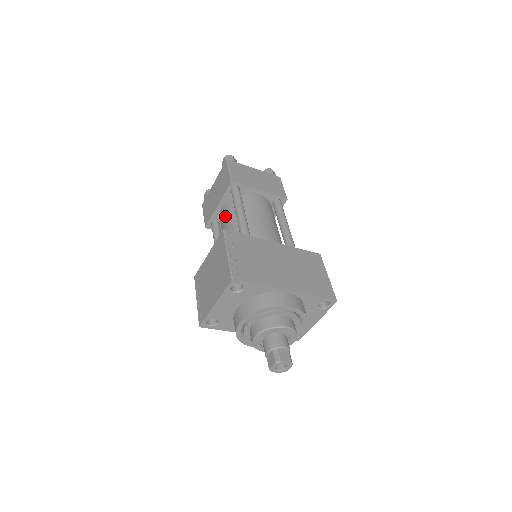
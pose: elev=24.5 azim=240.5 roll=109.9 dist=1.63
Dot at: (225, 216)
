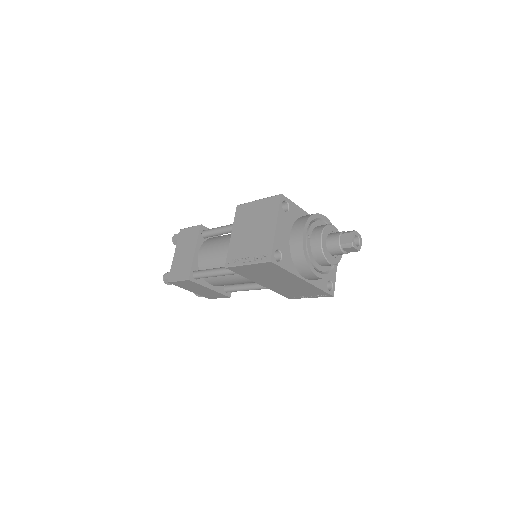
Dot at: (209, 248)
